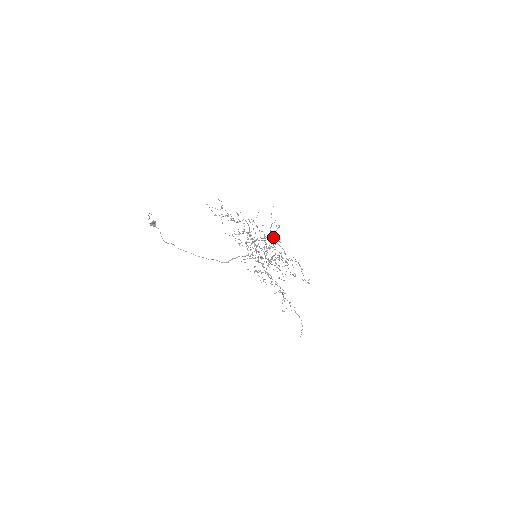
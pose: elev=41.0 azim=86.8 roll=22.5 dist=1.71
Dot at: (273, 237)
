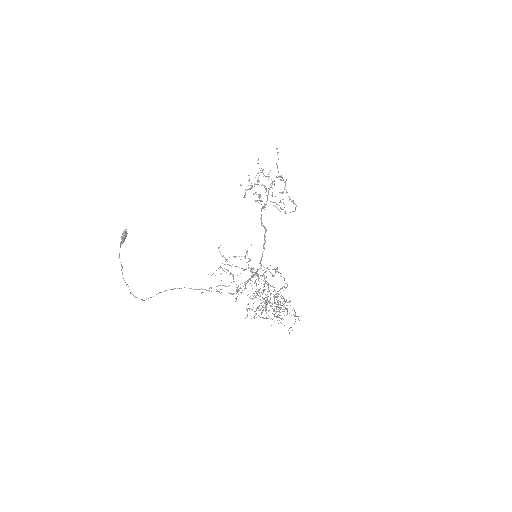
Dot at: (274, 316)
